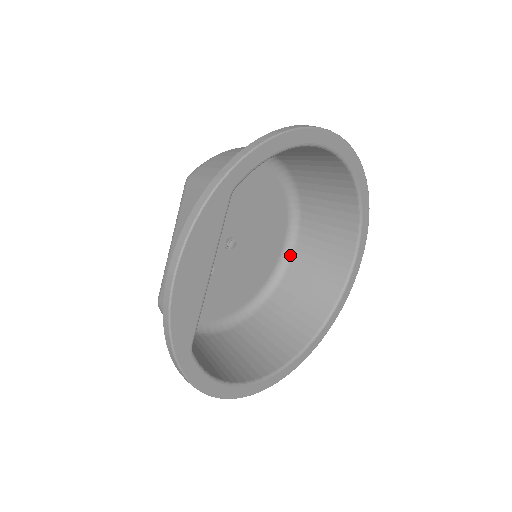
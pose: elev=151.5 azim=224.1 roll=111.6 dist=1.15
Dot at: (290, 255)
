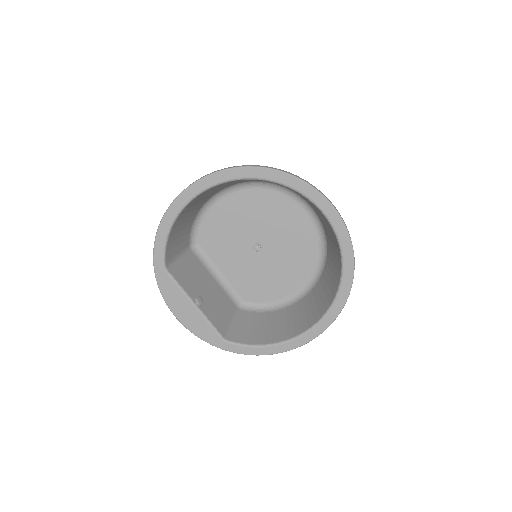
Dot at: (317, 216)
